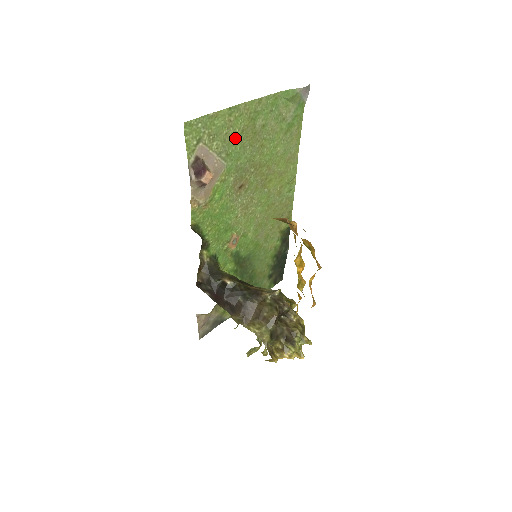
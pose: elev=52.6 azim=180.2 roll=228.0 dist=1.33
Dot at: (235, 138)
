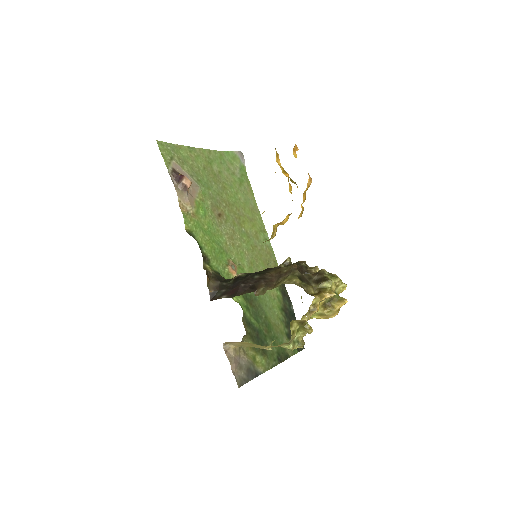
Dot at: (200, 171)
